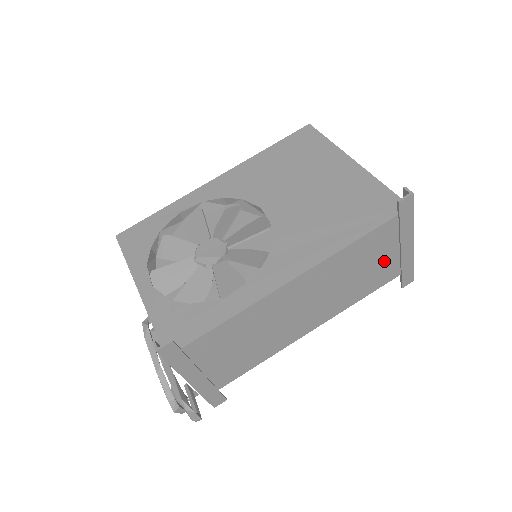
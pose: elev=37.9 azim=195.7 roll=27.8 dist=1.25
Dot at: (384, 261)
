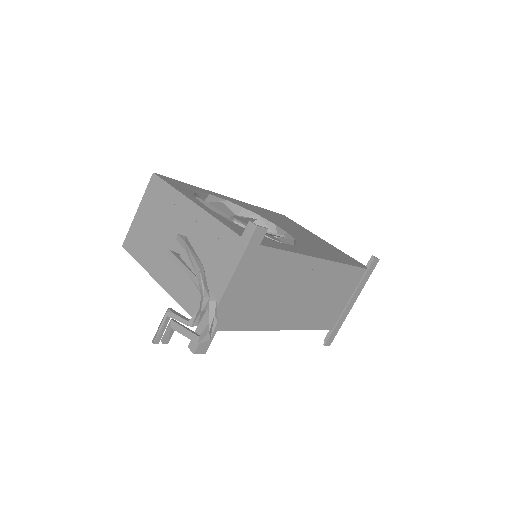
Dot at: (340, 304)
